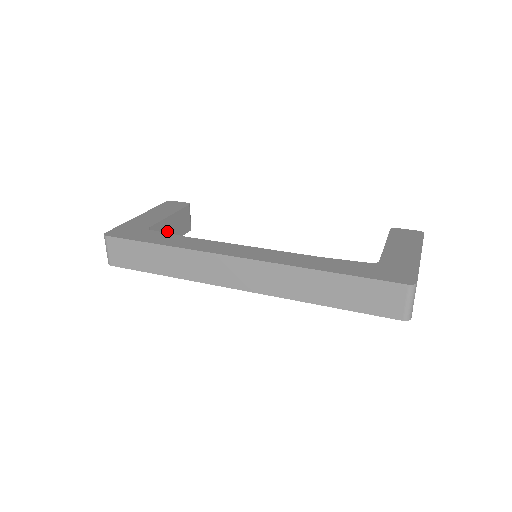
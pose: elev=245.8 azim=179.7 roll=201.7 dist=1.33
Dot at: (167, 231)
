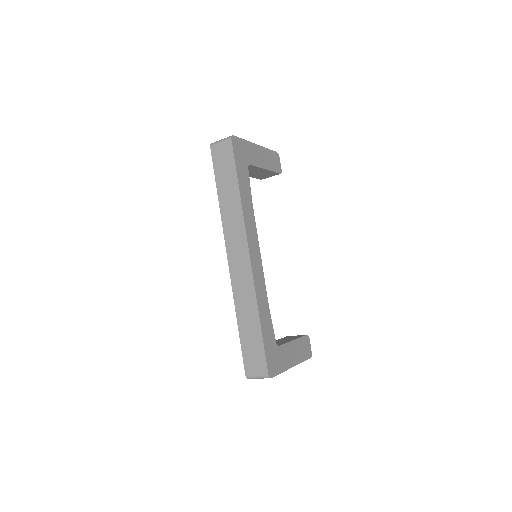
Dot at: (253, 171)
